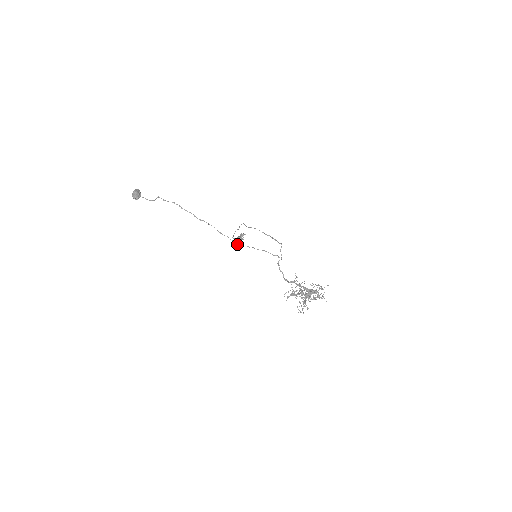
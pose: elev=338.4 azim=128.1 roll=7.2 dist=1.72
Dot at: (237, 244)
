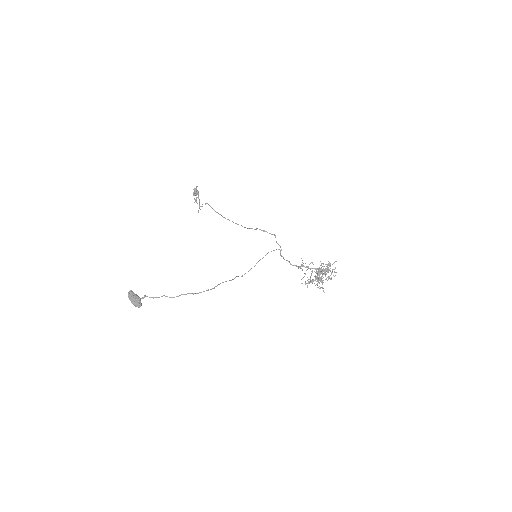
Dot at: (196, 202)
